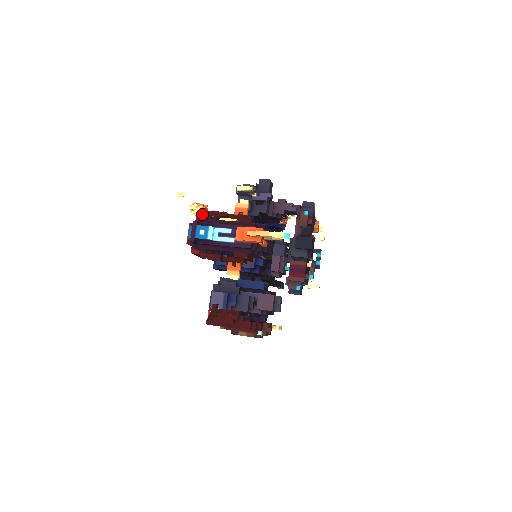
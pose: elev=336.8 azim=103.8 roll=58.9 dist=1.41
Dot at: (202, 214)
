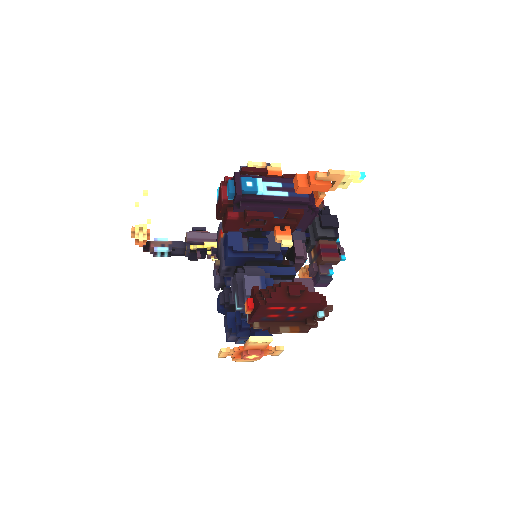
Dot at: (144, 240)
